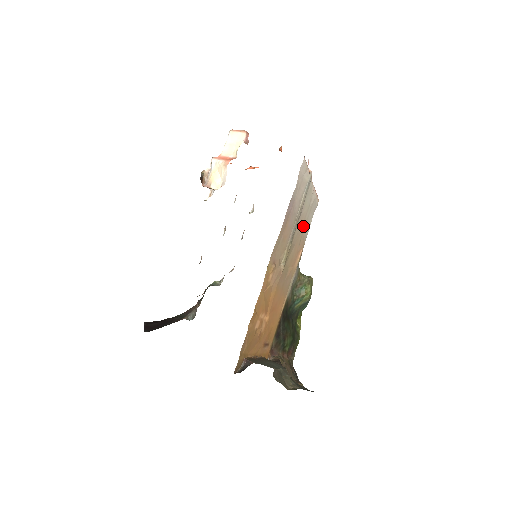
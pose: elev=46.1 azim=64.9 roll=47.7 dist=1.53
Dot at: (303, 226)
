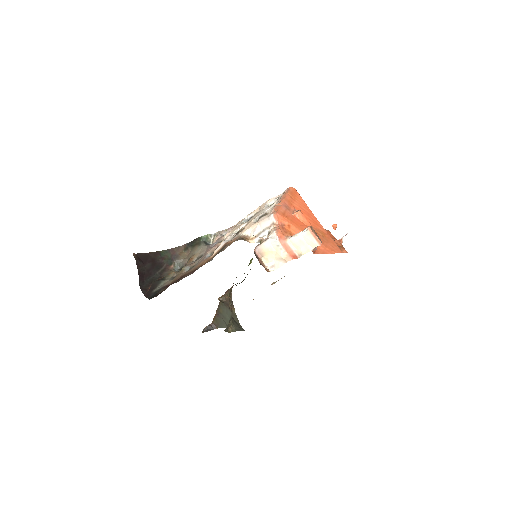
Dot at: occluded
